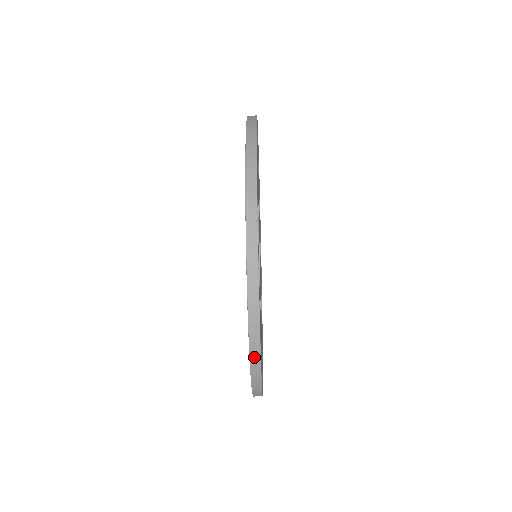
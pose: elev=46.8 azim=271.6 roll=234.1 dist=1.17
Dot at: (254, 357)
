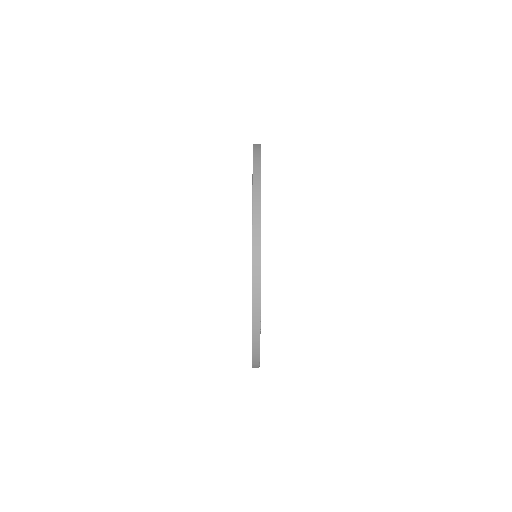
Dot at: (255, 343)
